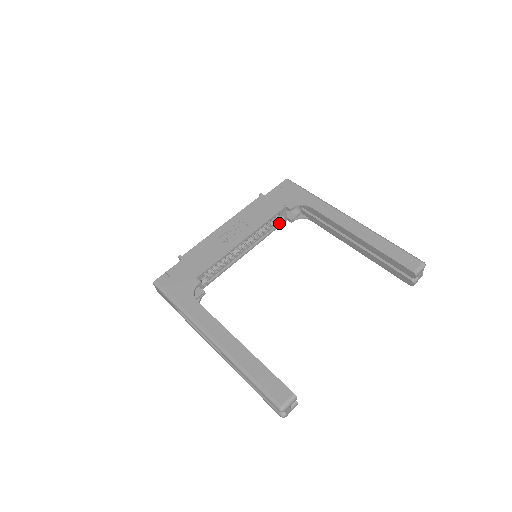
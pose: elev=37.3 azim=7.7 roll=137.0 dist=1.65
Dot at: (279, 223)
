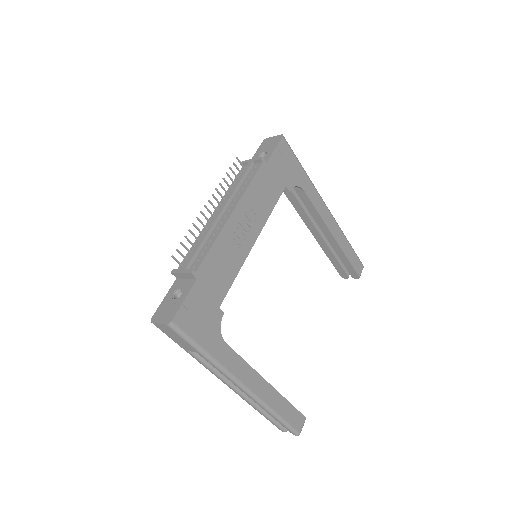
Dot at: occluded
